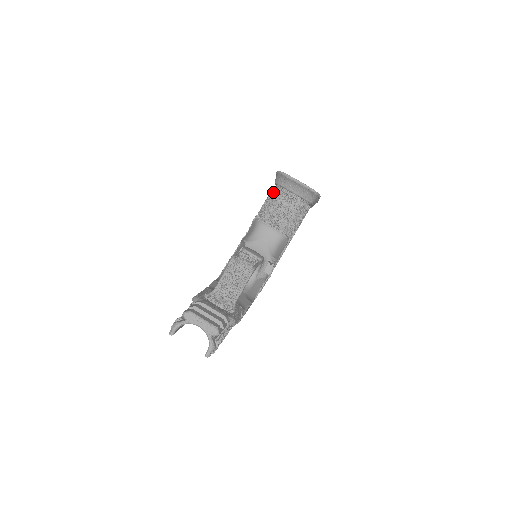
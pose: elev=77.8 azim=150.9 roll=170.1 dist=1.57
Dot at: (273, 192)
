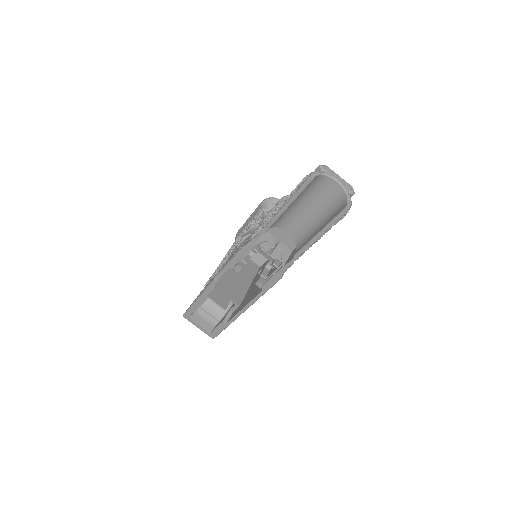
Dot at: (262, 214)
